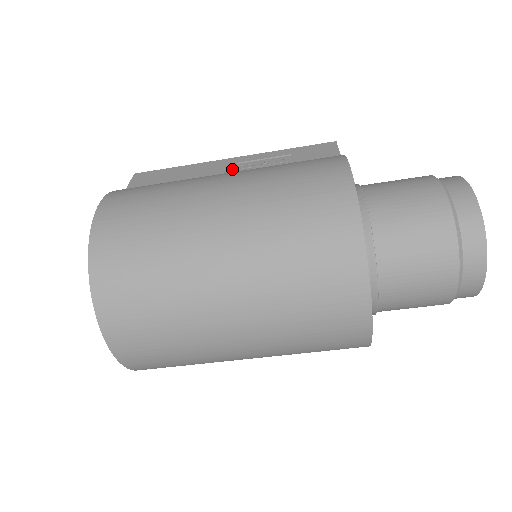
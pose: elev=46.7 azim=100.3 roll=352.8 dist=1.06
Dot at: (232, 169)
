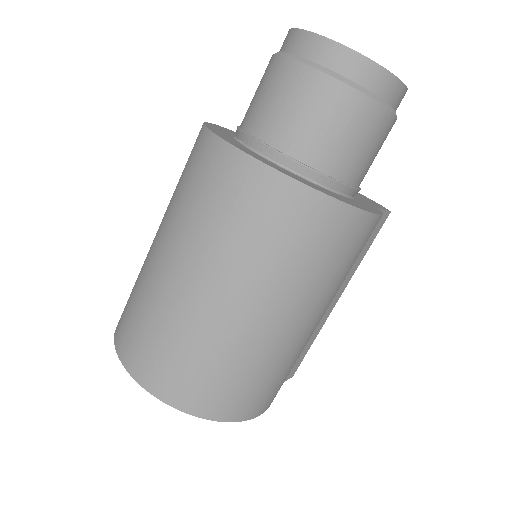
Dot at: occluded
